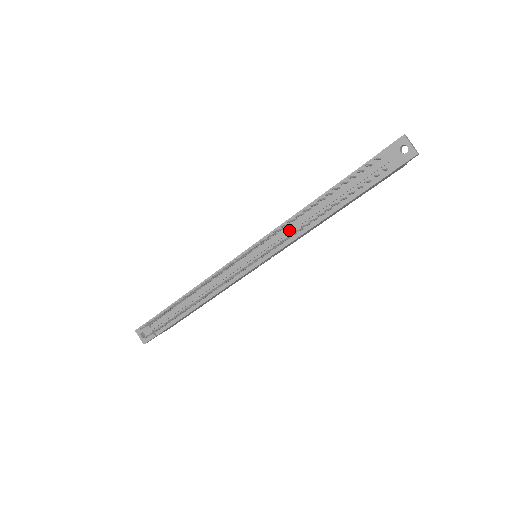
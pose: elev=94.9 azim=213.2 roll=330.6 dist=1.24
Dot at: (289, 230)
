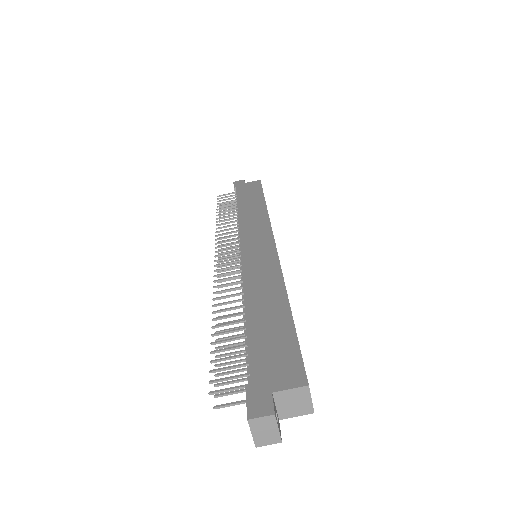
Dot at: (242, 291)
